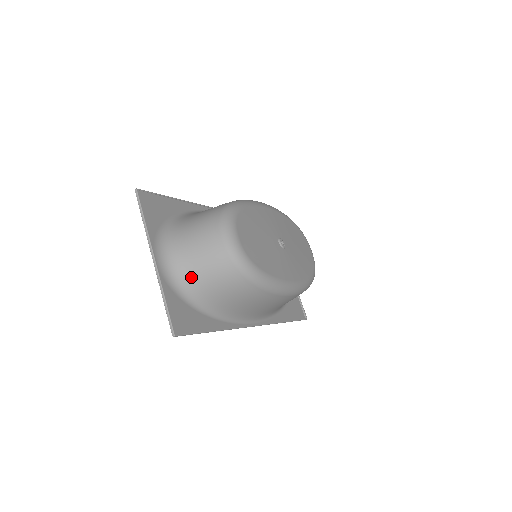
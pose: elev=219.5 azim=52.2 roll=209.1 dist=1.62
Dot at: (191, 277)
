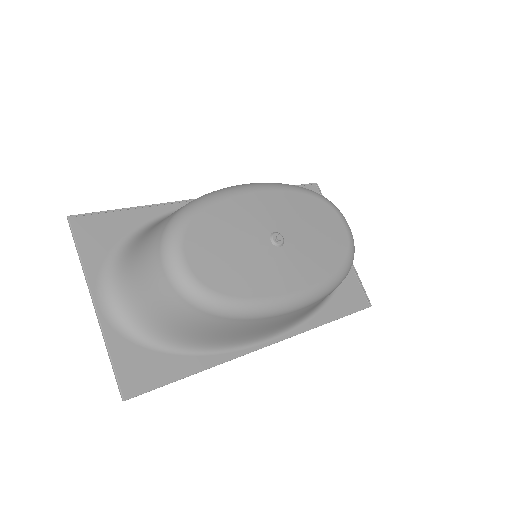
Dot at: (145, 317)
